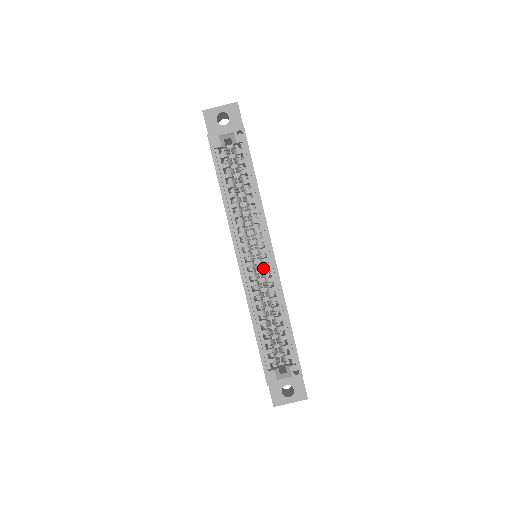
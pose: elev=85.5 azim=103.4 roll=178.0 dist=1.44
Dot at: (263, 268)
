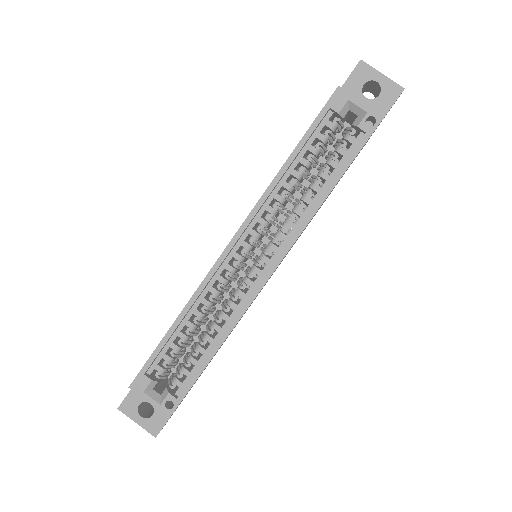
Dot at: (248, 275)
